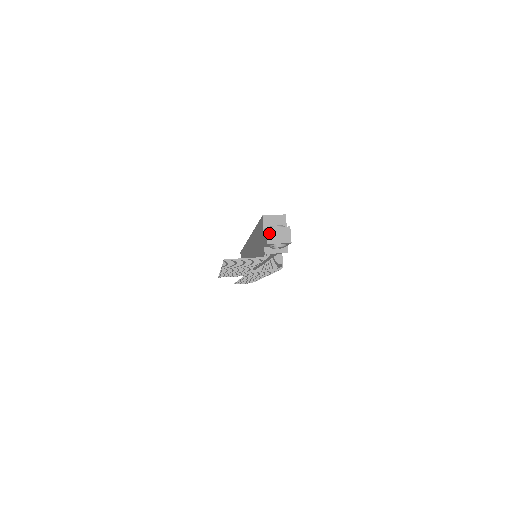
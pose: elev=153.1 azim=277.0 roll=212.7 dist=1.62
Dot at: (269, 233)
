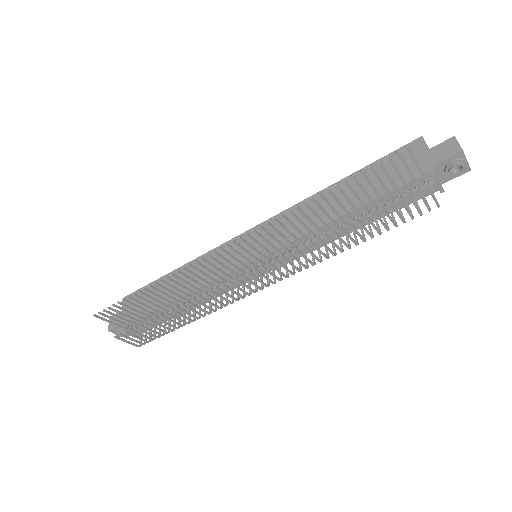
Dot at: (458, 143)
